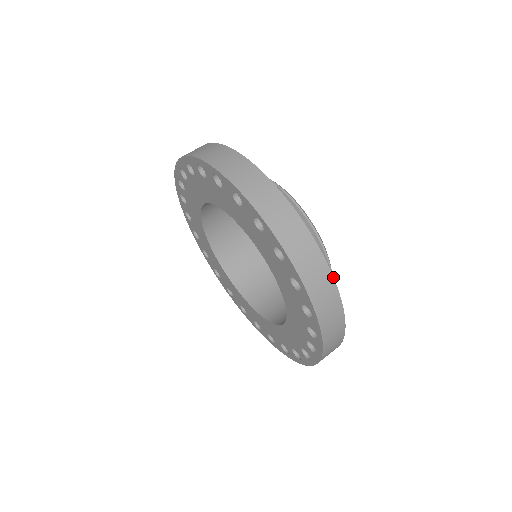
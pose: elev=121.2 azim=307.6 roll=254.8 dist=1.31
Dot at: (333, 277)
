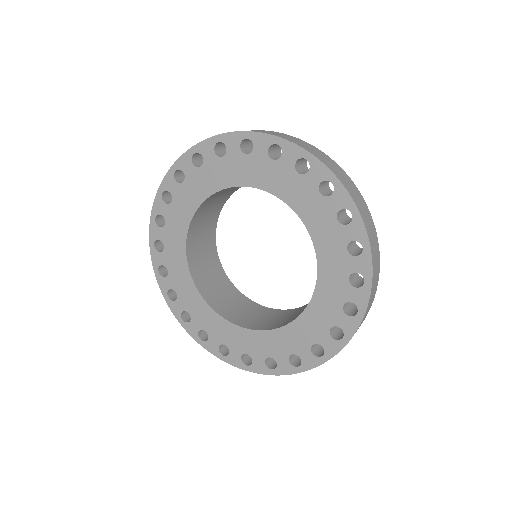
Dot at: occluded
